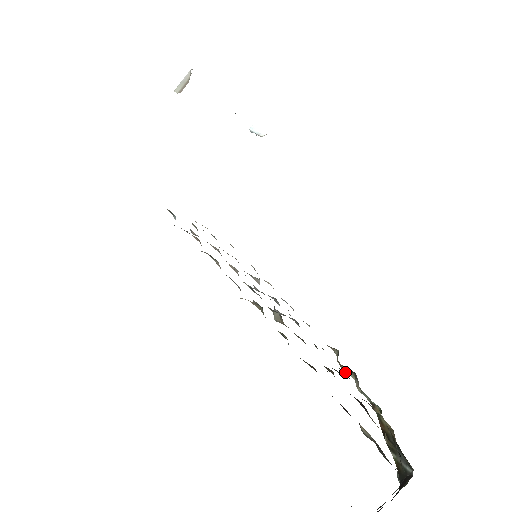
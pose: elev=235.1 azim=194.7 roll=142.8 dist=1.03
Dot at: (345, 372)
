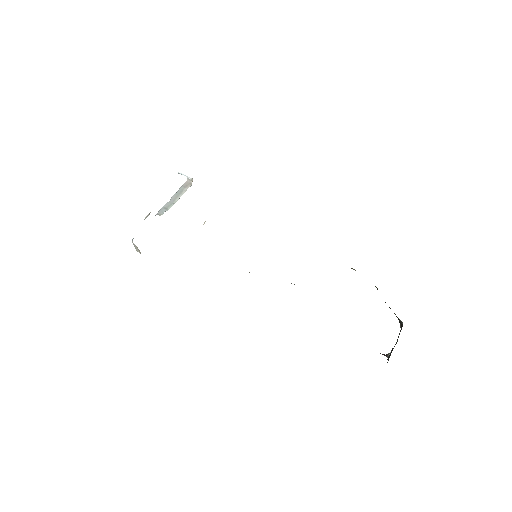
Dot at: occluded
